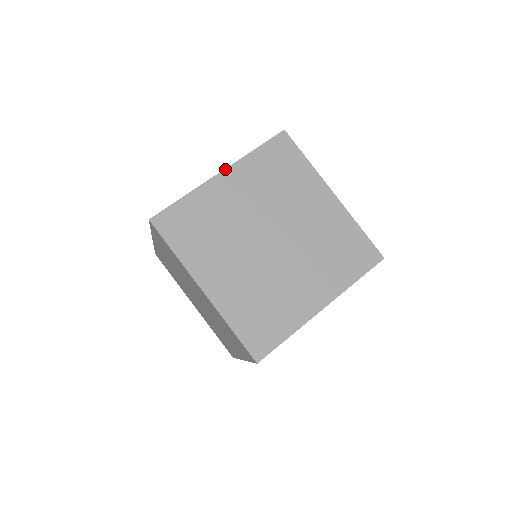
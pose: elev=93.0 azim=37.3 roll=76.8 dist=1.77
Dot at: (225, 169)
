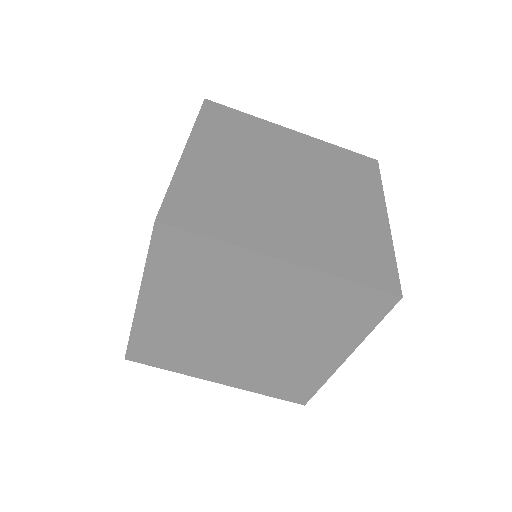
Dot at: (294, 264)
